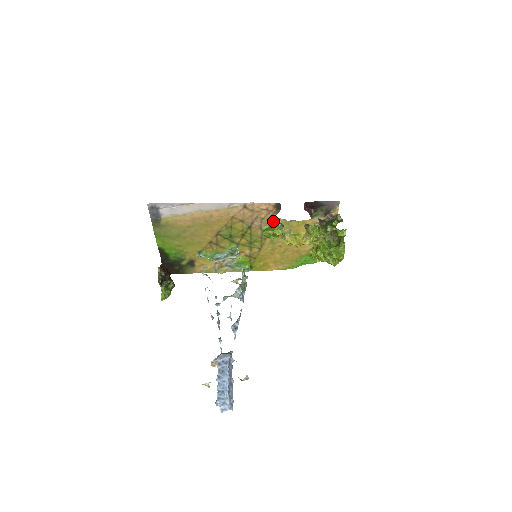
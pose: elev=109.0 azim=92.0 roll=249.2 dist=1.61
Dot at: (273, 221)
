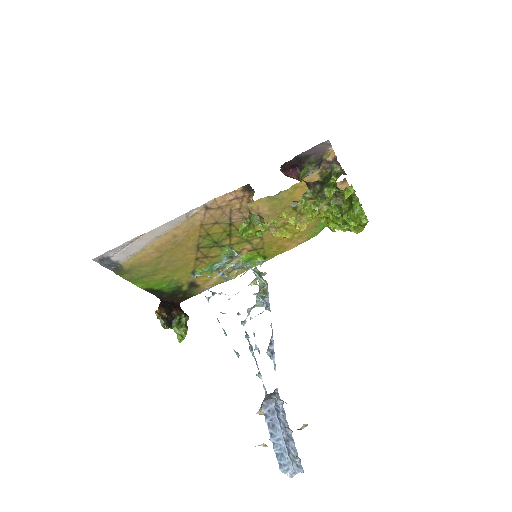
Dot at: (249, 213)
